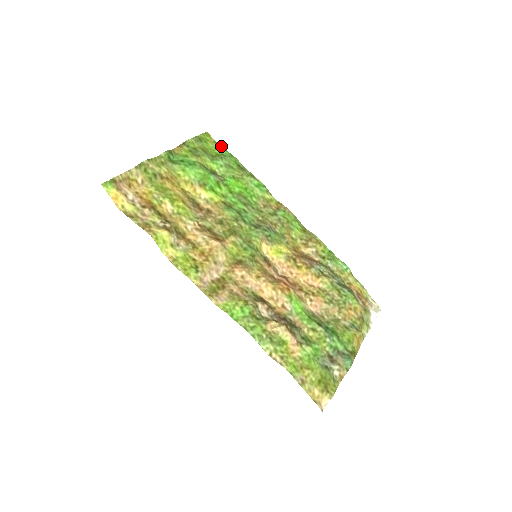
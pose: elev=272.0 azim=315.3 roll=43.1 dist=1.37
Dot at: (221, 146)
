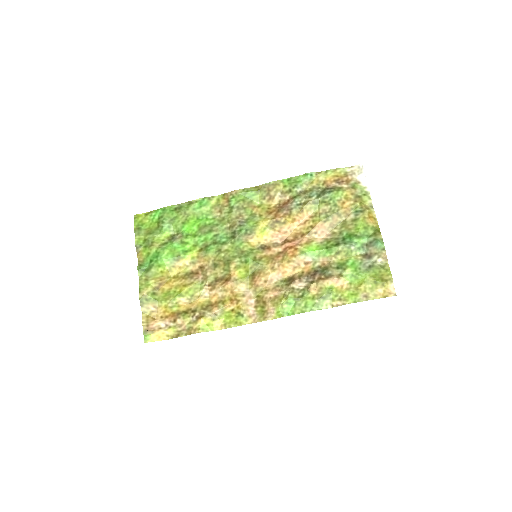
Dot at: (151, 212)
